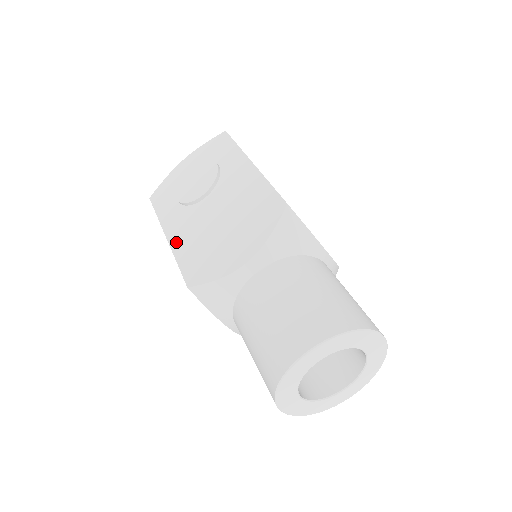
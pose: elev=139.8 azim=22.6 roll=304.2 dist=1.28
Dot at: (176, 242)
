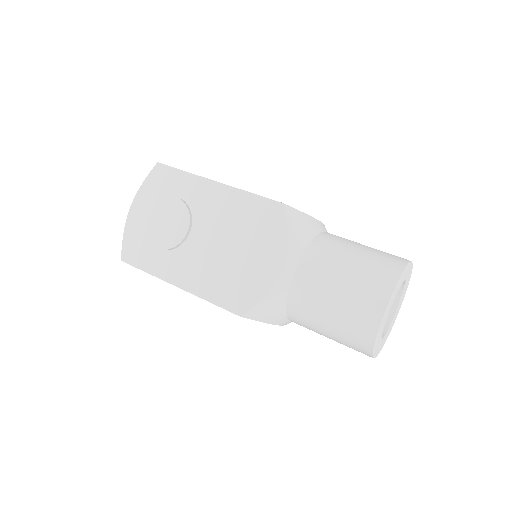
Dot at: (192, 286)
